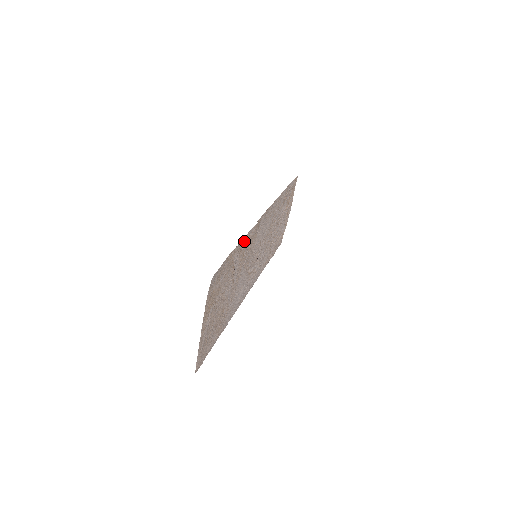
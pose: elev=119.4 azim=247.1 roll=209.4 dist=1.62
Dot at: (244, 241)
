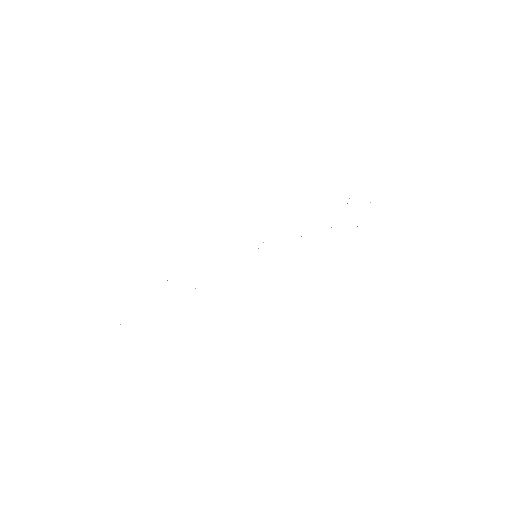
Dot at: occluded
